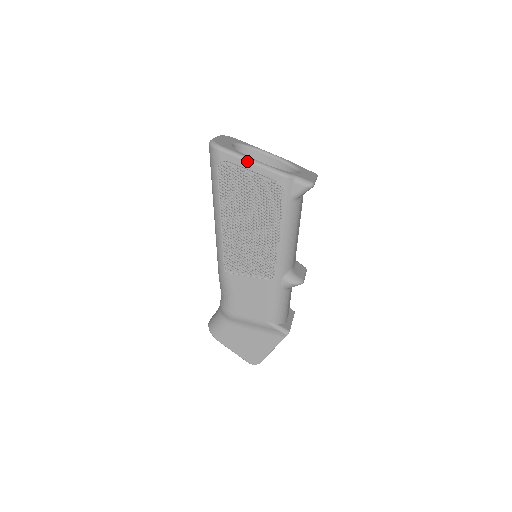
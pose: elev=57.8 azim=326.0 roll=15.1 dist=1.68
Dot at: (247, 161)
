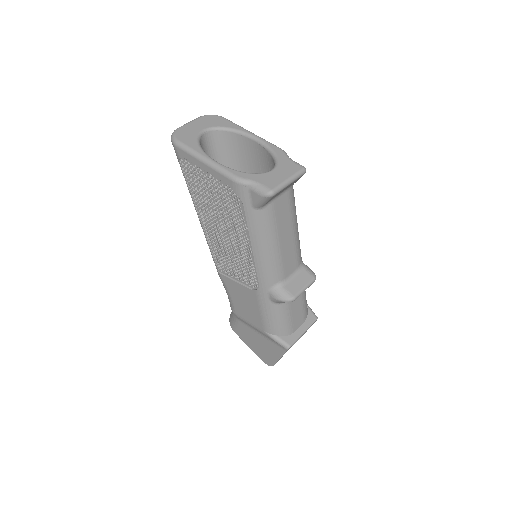
Dot at: (199, 160)
